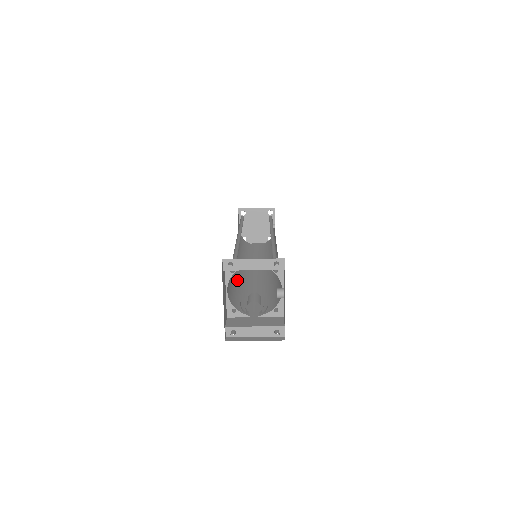
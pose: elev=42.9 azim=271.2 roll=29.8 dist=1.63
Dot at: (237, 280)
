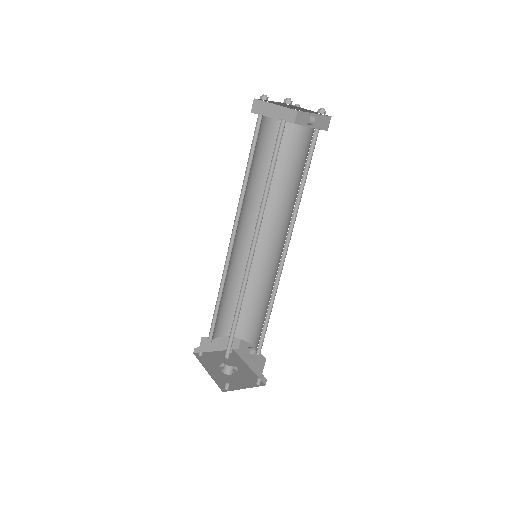
Dot at: (224, 284)
